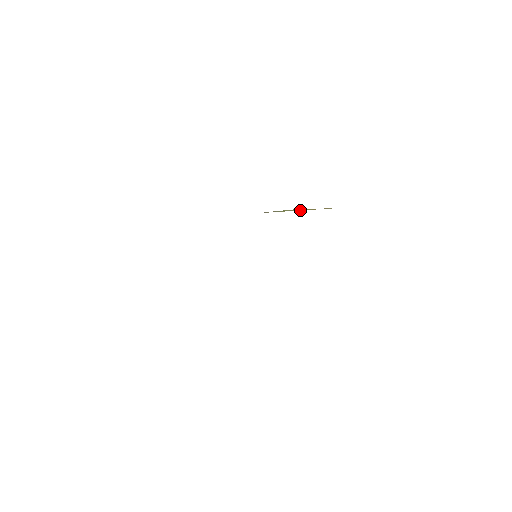
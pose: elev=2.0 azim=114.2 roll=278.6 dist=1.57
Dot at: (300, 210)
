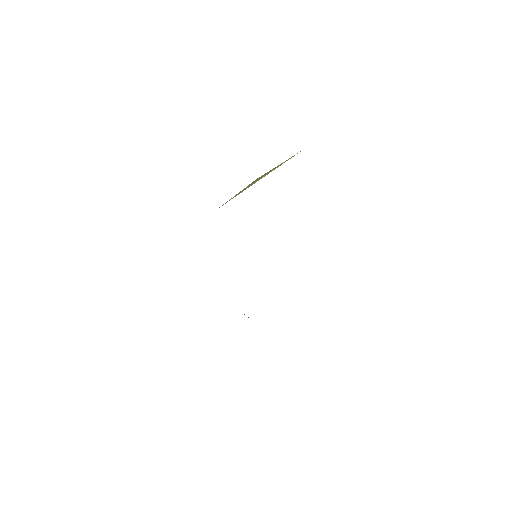
Dot at: (261, 178)
